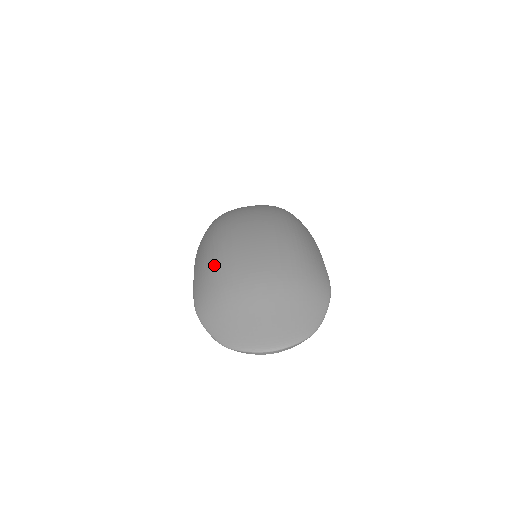
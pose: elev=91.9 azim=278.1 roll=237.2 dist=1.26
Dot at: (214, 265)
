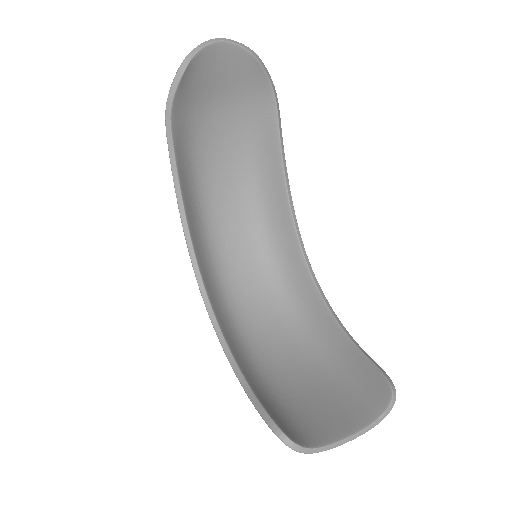
Dot at: occluded
